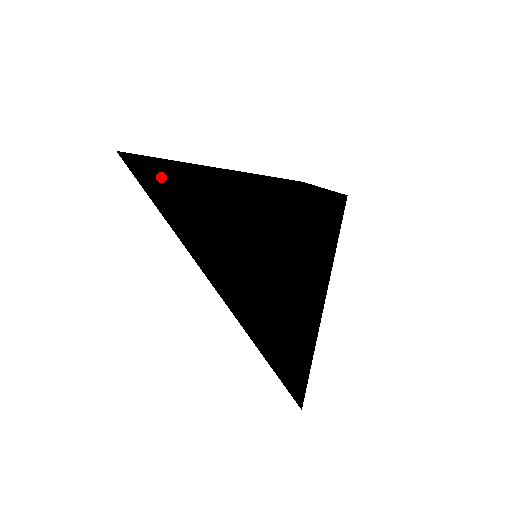
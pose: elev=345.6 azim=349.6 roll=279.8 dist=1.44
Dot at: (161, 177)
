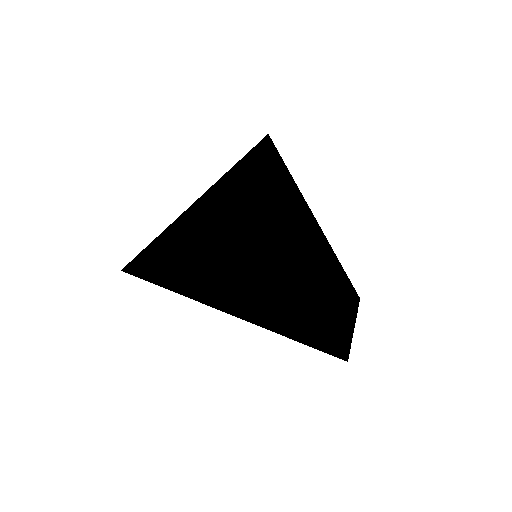
Dot at: (154, 253)
